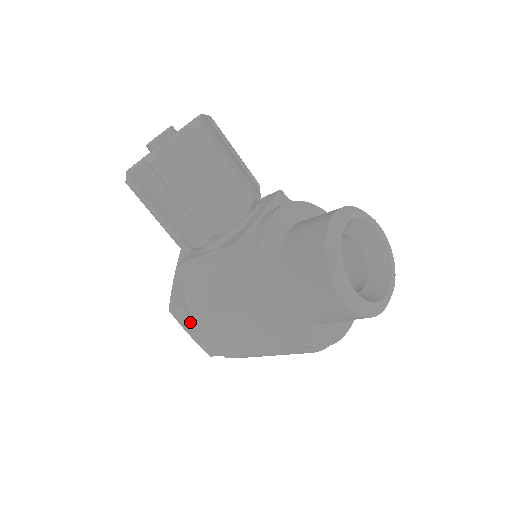
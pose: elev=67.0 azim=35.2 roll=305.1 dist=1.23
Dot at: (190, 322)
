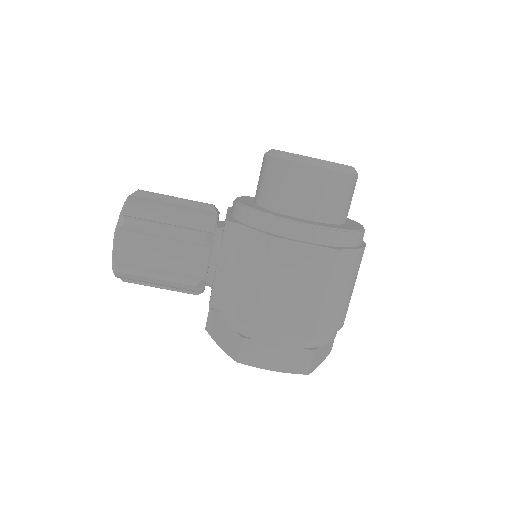
Dot at: (261, 350)
